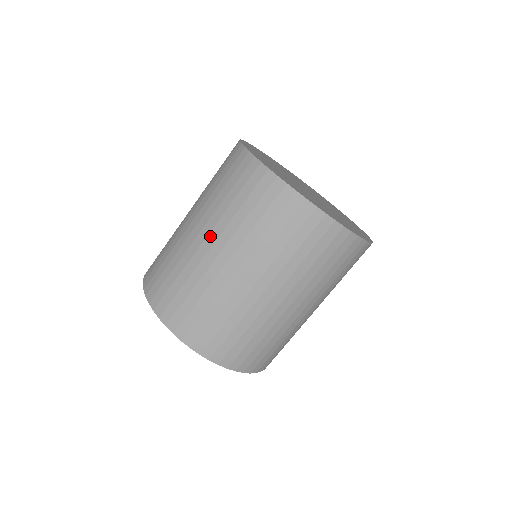
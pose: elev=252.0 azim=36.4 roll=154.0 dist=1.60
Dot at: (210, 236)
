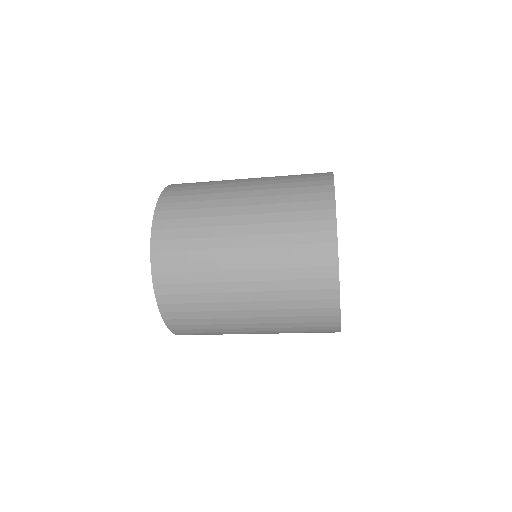
Dot at: (253, 304)
